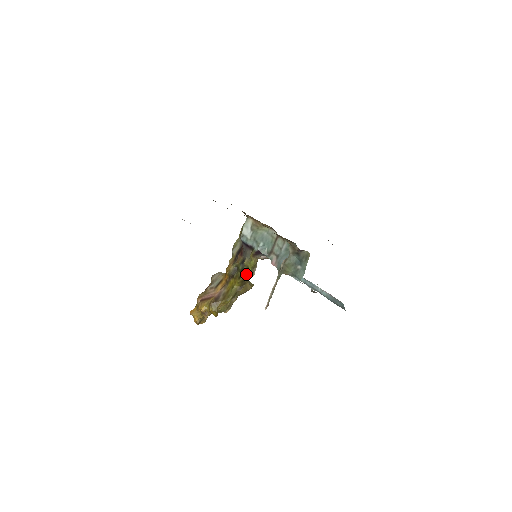
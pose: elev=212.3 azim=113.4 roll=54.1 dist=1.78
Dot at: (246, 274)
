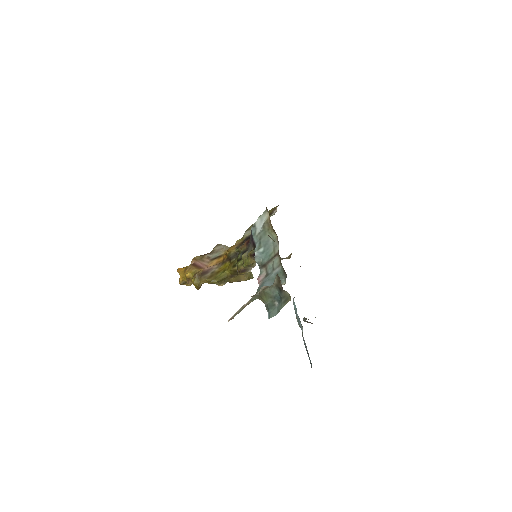
Dot at: (240, 267)
